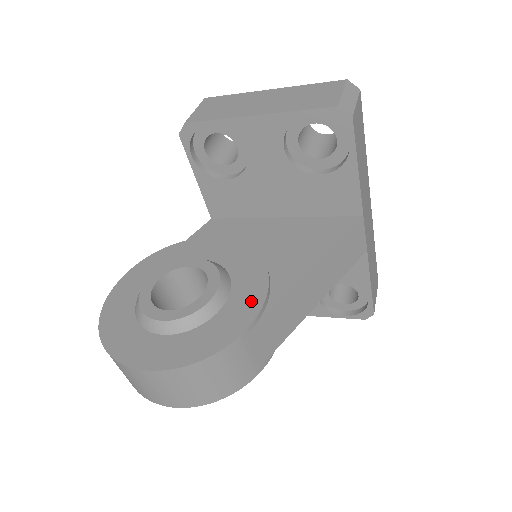
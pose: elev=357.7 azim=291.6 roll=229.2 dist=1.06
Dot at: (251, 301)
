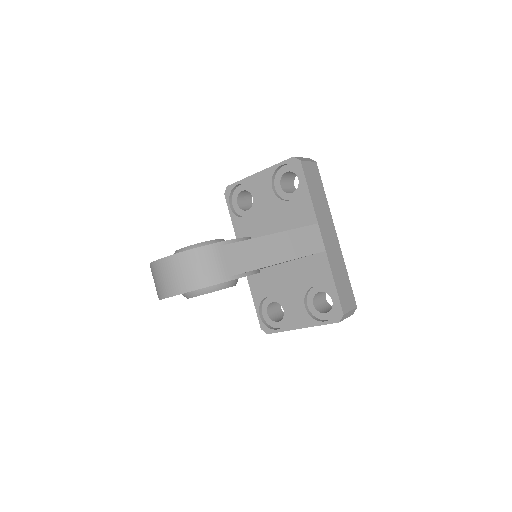
Dot at: occluded
